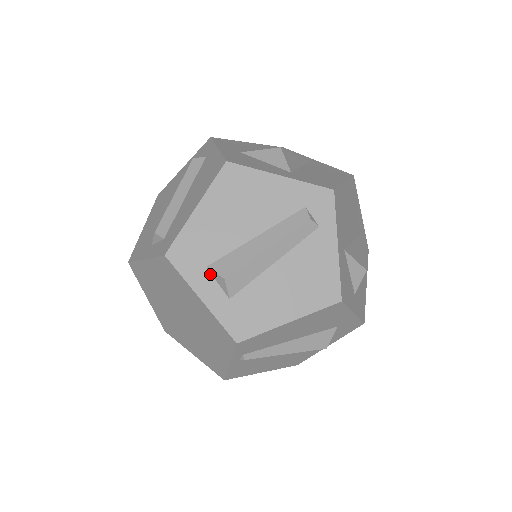
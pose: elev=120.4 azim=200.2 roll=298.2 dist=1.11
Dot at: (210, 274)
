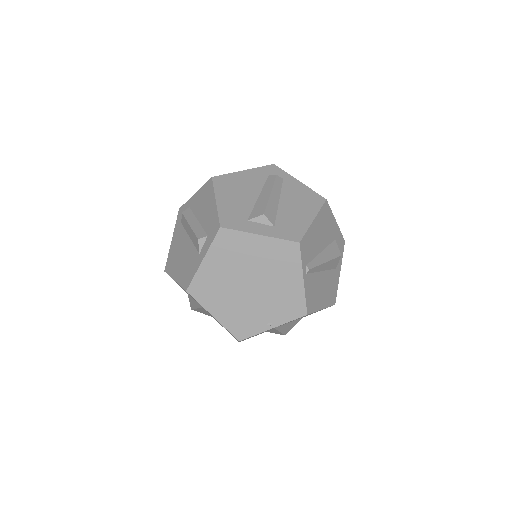
Dot at: (253, 222)
